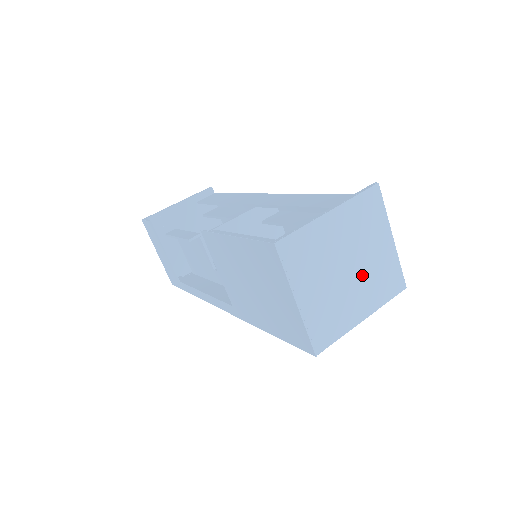
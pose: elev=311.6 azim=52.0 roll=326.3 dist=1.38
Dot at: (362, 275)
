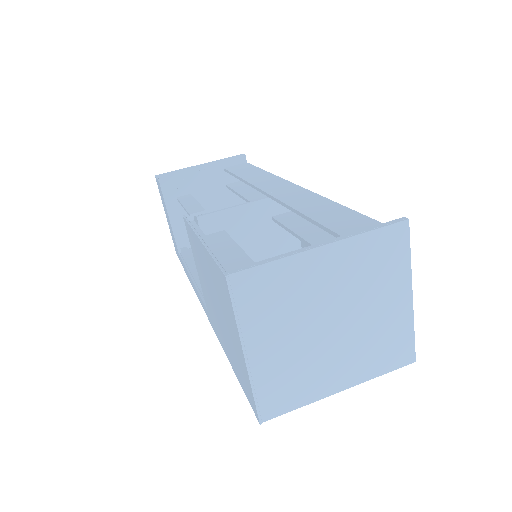
Dot at: (352, 336)
